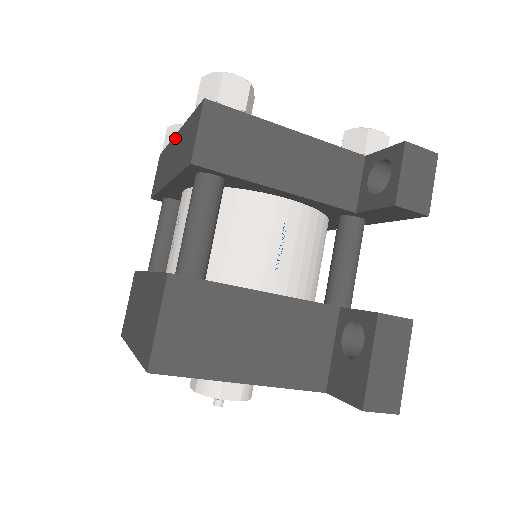
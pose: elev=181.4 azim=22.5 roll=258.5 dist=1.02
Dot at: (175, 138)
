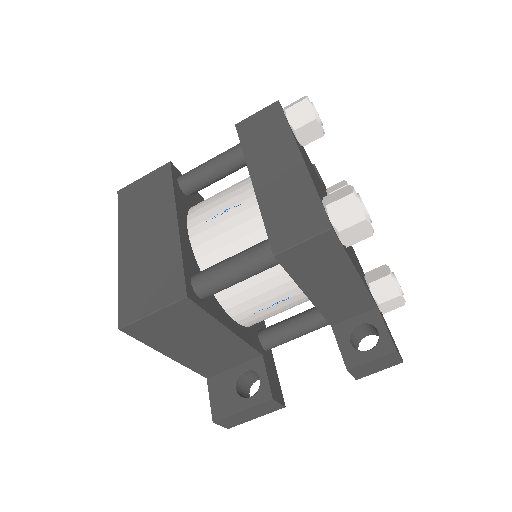
Dot at: (295, 154)
